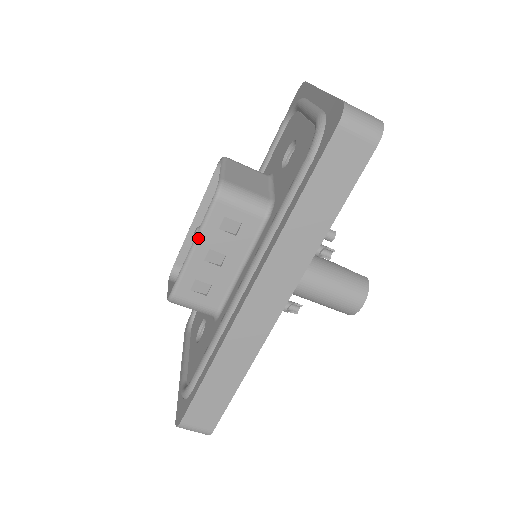
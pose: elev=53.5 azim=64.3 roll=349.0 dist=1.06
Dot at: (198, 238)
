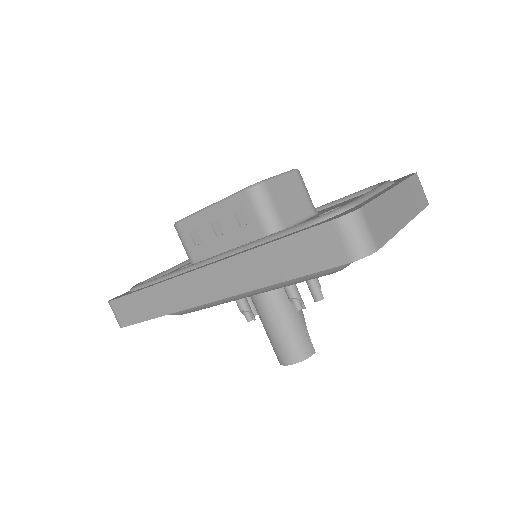
Dot at: (217, 204)
